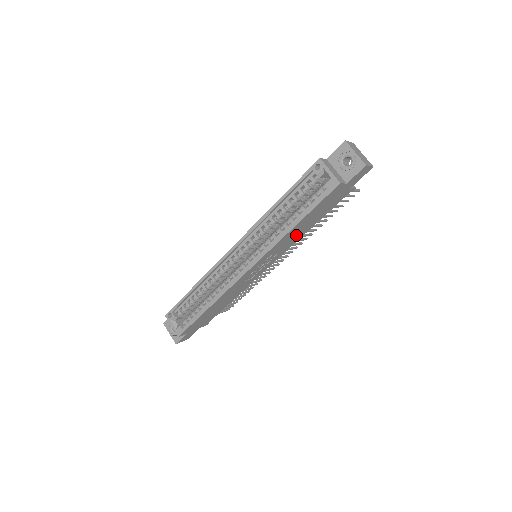
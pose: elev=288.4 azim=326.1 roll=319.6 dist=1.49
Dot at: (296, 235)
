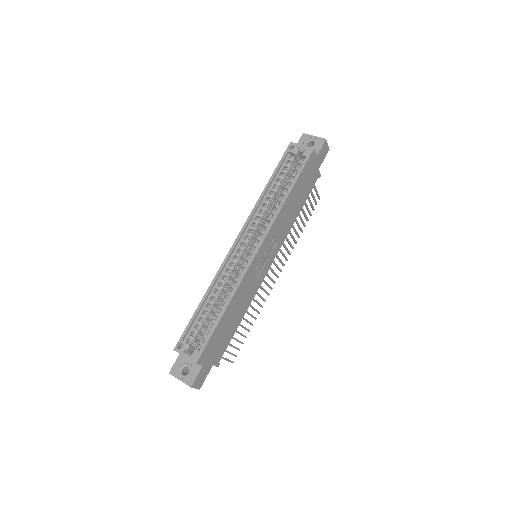
Dot at: (289, 217)
